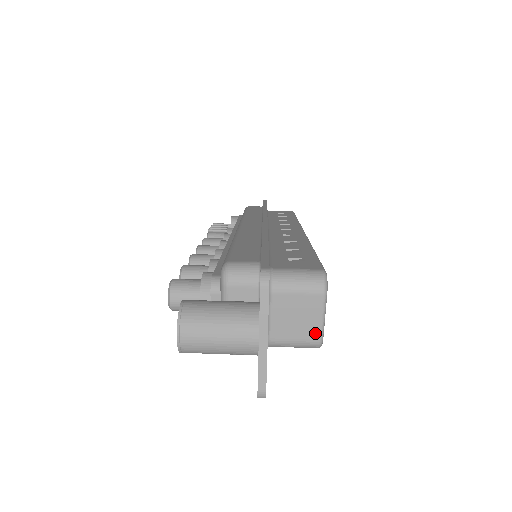
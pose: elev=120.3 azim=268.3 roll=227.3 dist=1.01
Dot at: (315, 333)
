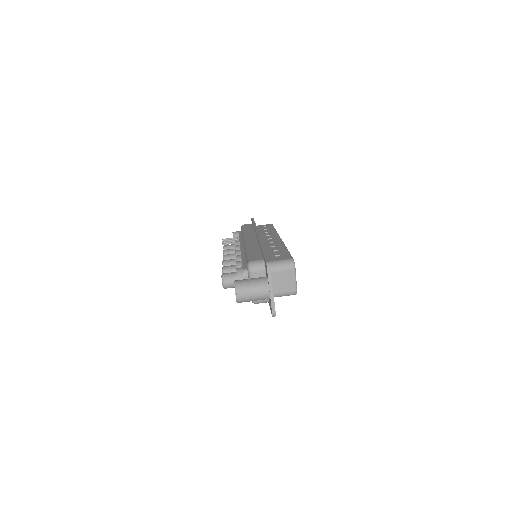
Dot at: (293, 287)
